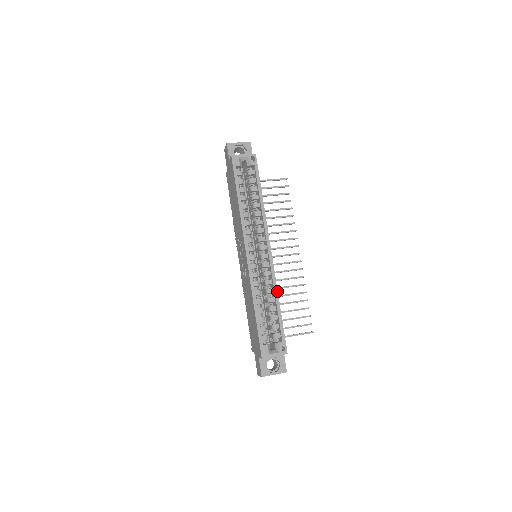
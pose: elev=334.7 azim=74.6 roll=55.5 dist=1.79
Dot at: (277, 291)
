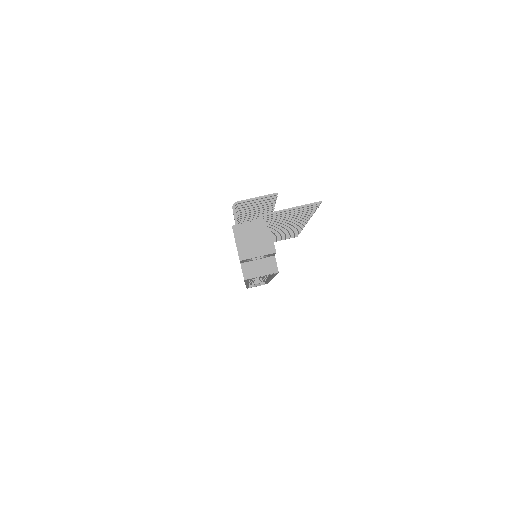
Dot at: occluded
